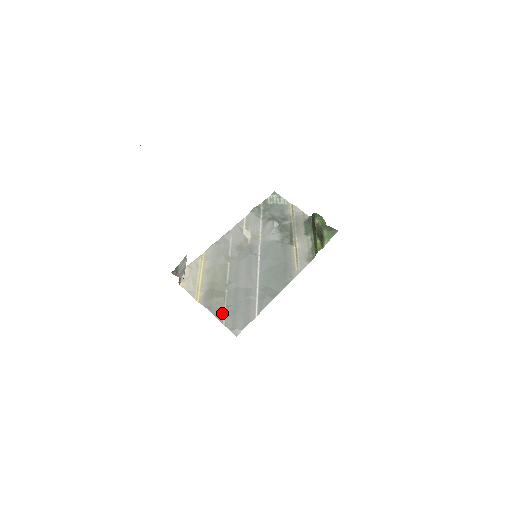
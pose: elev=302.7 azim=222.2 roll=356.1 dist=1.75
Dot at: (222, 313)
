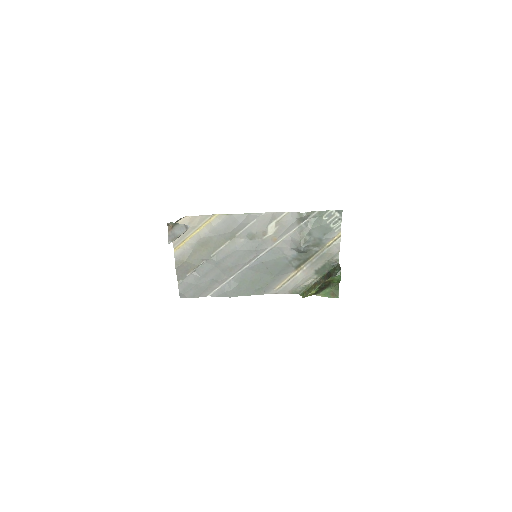
Dot at: (185, 275)
